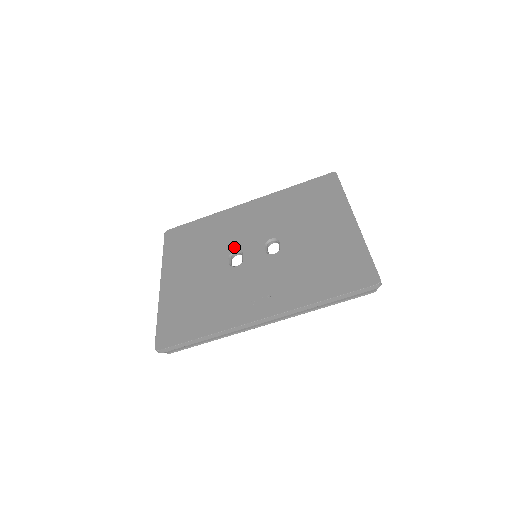
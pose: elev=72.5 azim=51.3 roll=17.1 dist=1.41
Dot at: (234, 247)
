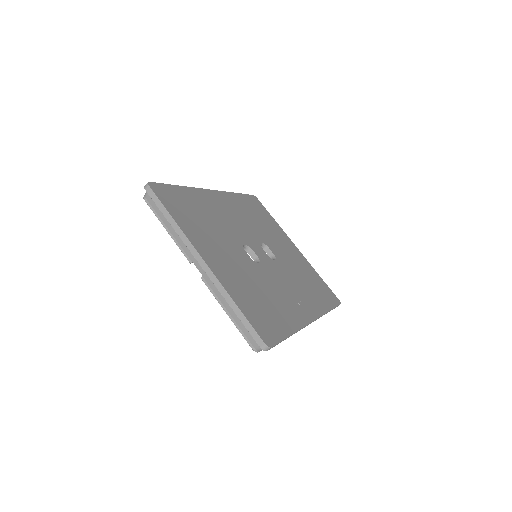
Dot at: (241, 240)
